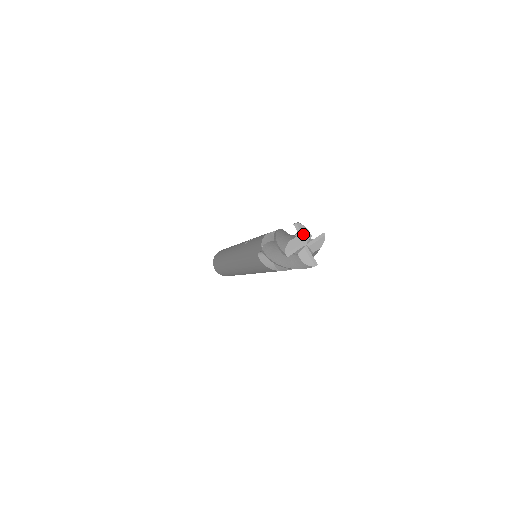
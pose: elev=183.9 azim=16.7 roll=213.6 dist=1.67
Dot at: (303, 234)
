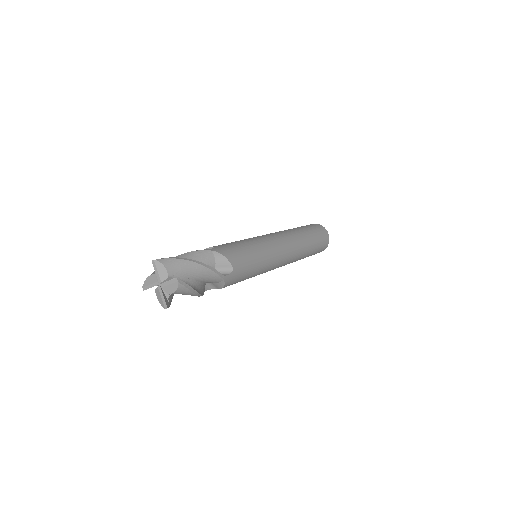
Dot at: (159, 273)
